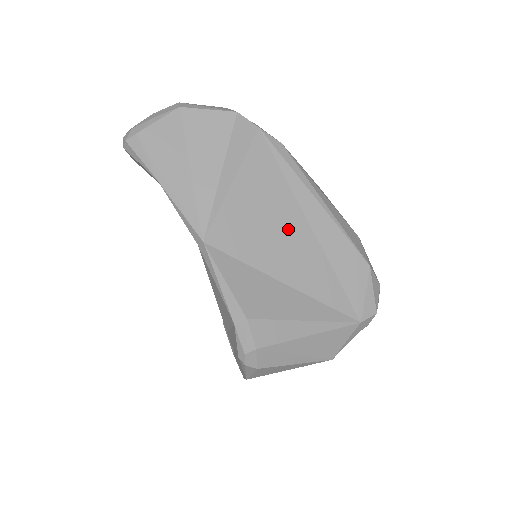
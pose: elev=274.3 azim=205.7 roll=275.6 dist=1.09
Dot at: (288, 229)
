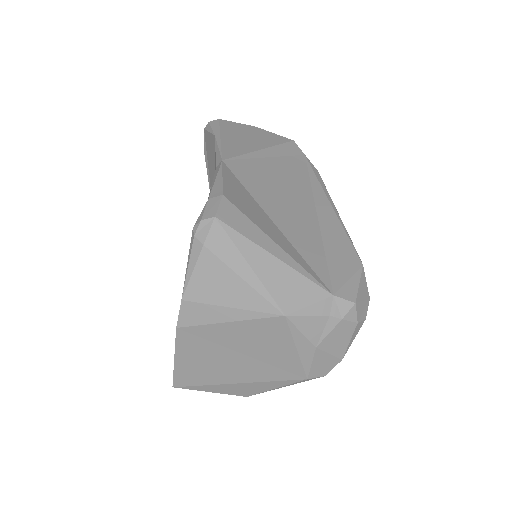
Dot at: (296, 201)
